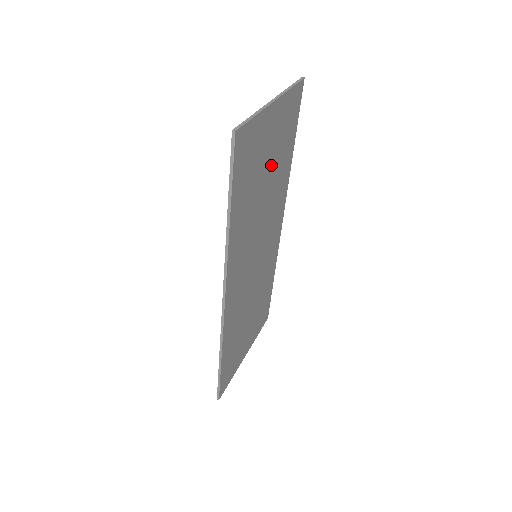
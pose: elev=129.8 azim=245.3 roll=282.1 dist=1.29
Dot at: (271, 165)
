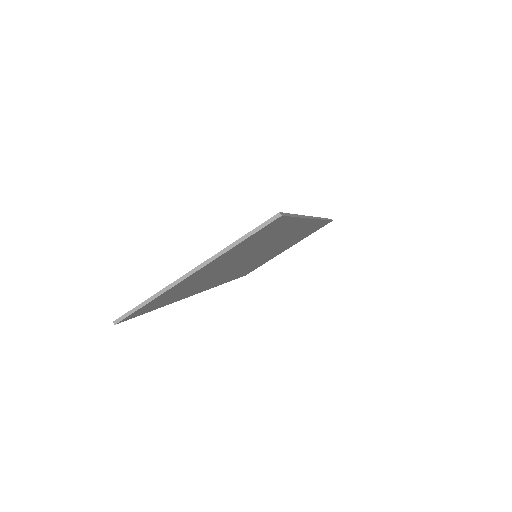
Dot at: (234, 259)
